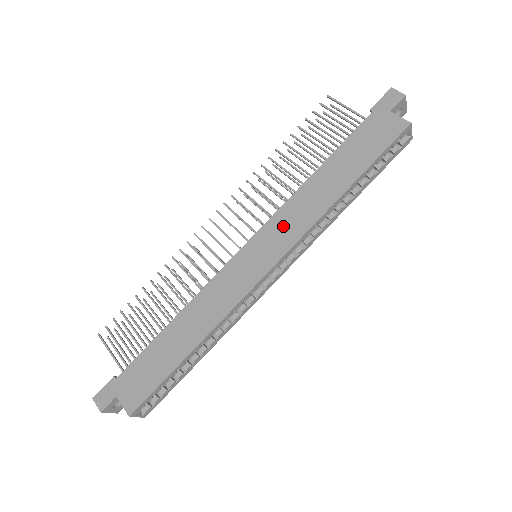
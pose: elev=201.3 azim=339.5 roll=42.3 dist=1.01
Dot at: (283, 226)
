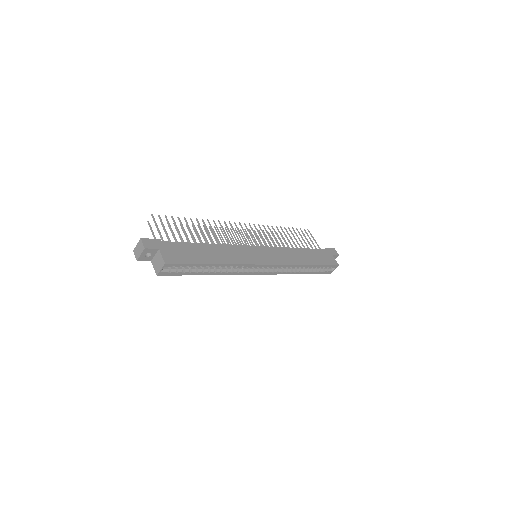
Dot at: (279, 254)
